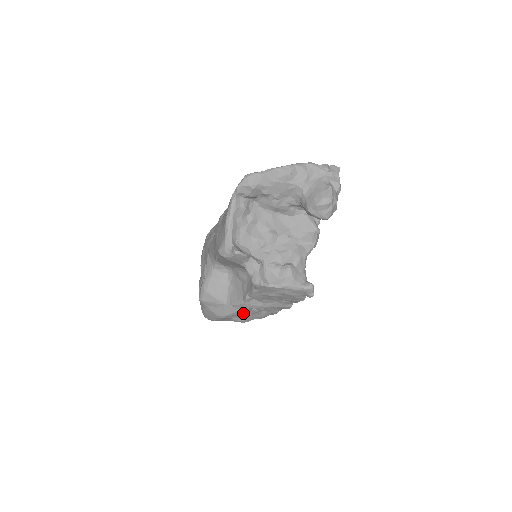
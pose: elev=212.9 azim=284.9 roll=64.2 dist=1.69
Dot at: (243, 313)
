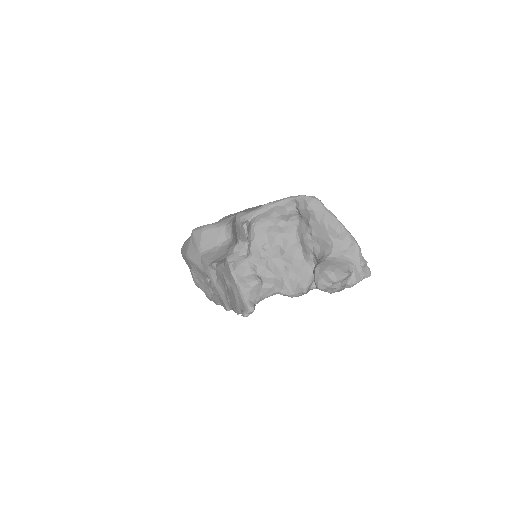
Dot at: (201, 273)
